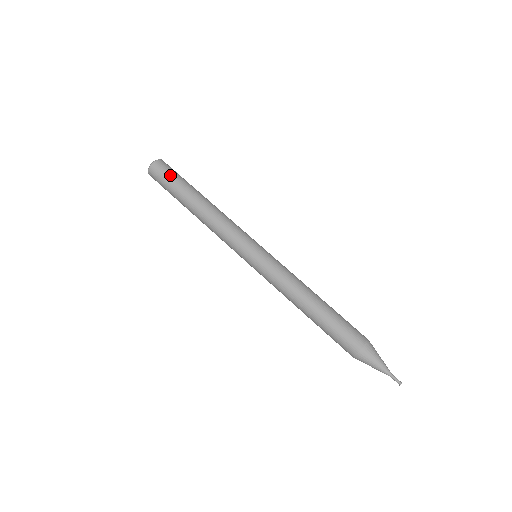
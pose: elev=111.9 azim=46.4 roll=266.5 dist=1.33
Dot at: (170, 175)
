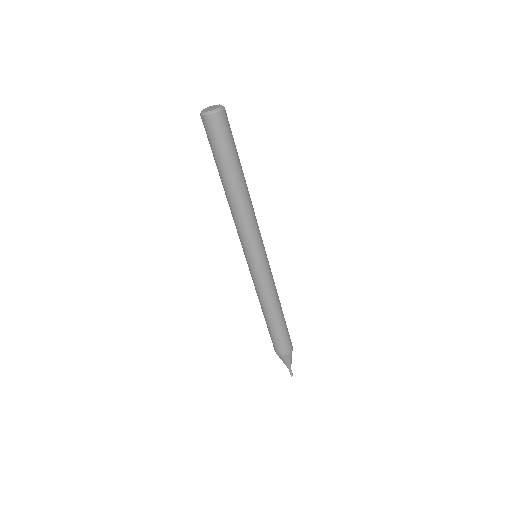
Dot at: (231, 138)
